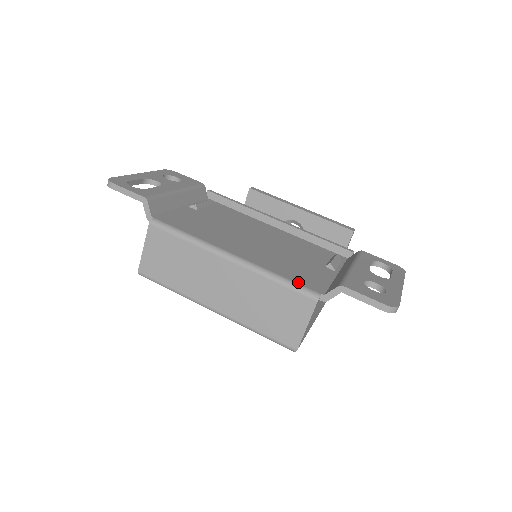
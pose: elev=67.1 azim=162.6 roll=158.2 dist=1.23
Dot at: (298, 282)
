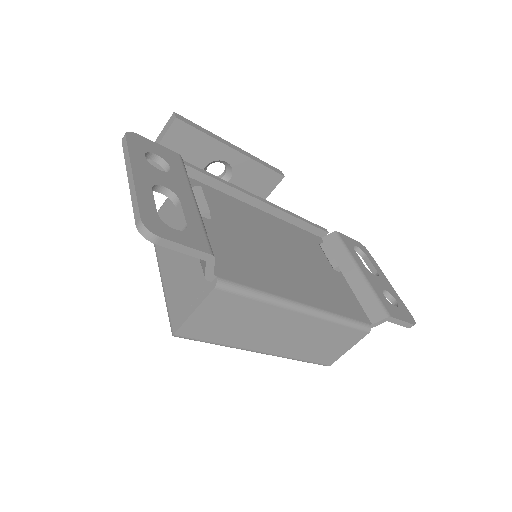
Dot at: (354, 317)
